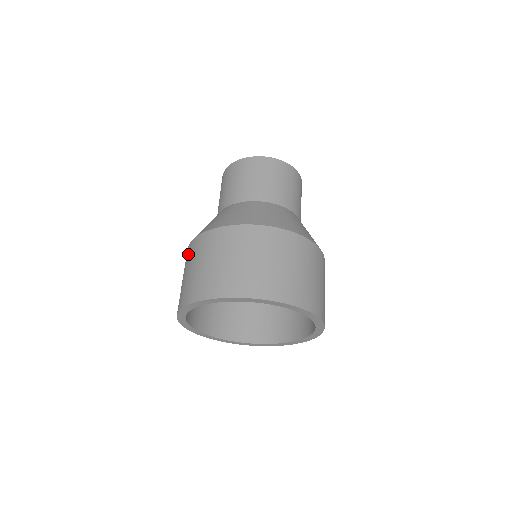
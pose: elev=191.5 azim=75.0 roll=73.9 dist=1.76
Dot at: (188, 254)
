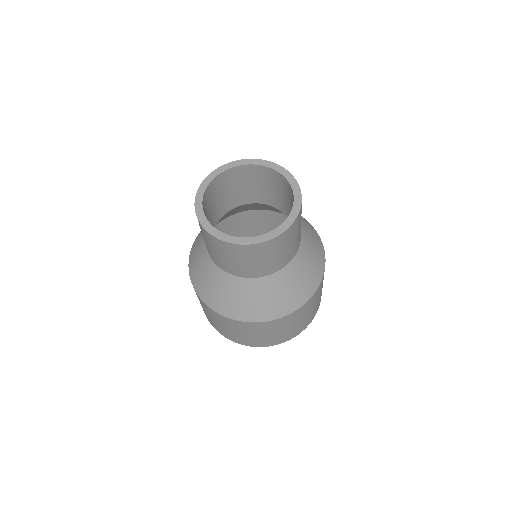
Dot at: occluded
